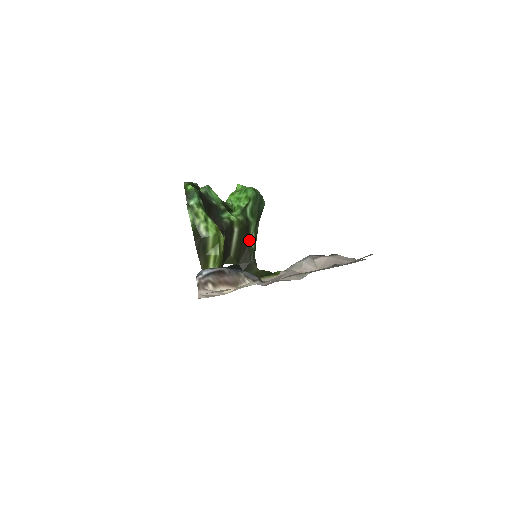
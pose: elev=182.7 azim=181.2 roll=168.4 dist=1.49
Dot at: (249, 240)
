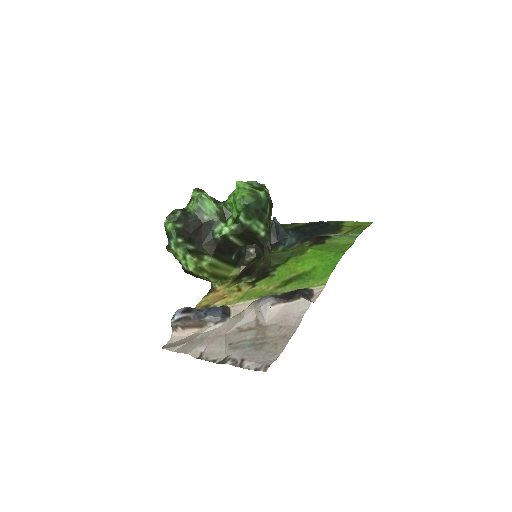
Dot at: (256, 233)
